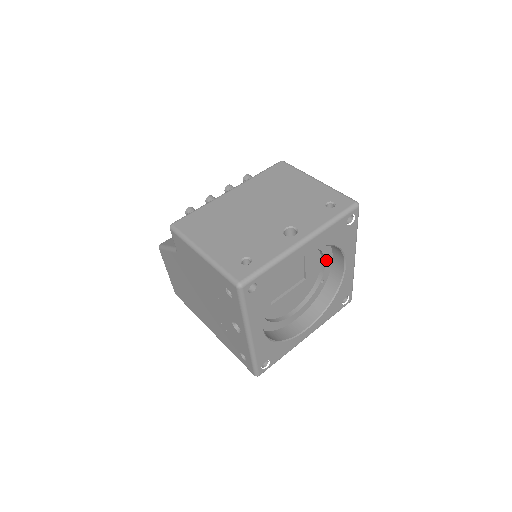
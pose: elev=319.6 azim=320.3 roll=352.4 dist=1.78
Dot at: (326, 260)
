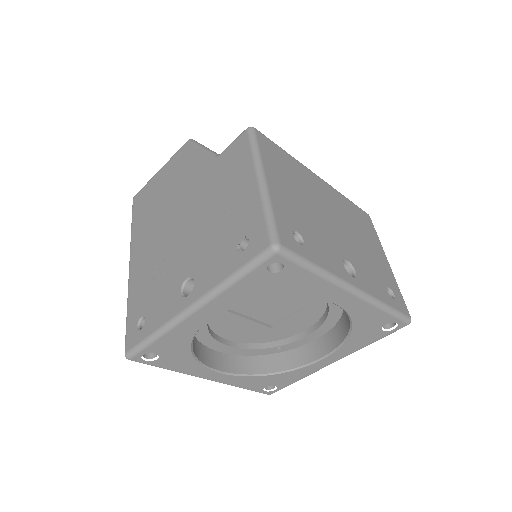
Dot at: (312, 334)
